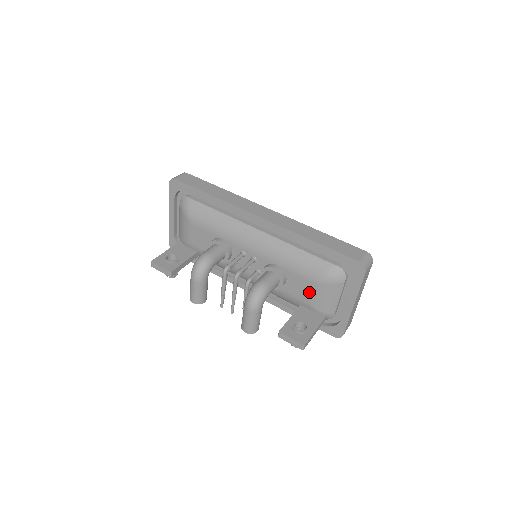
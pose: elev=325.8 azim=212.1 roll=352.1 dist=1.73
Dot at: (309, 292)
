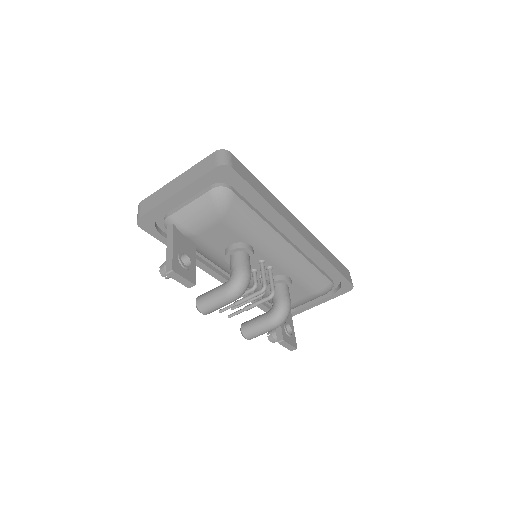
Dot at: (299, 298)
